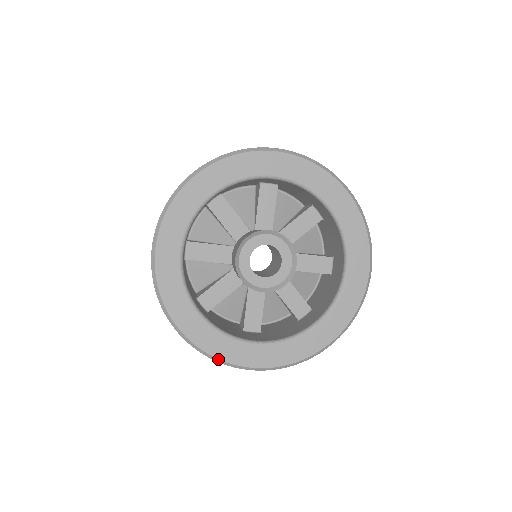
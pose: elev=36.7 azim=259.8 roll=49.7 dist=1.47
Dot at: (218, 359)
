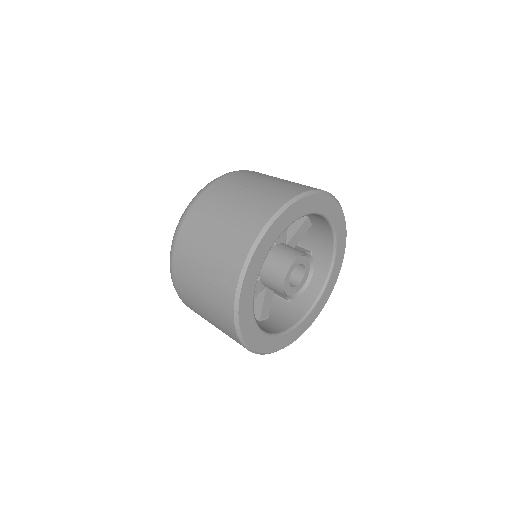
Dot at: (265, 353)
